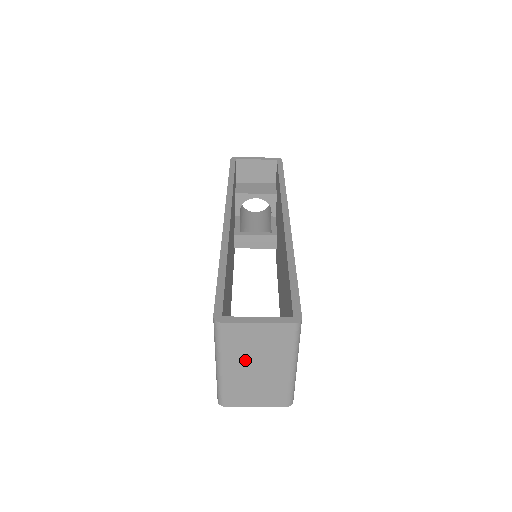
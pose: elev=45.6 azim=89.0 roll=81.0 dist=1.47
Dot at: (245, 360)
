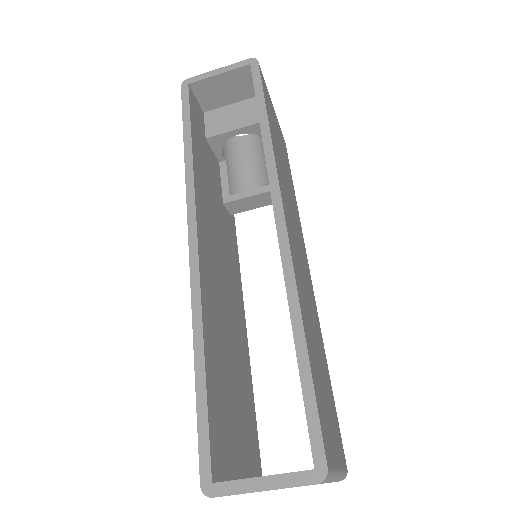
Dot at: occluded
